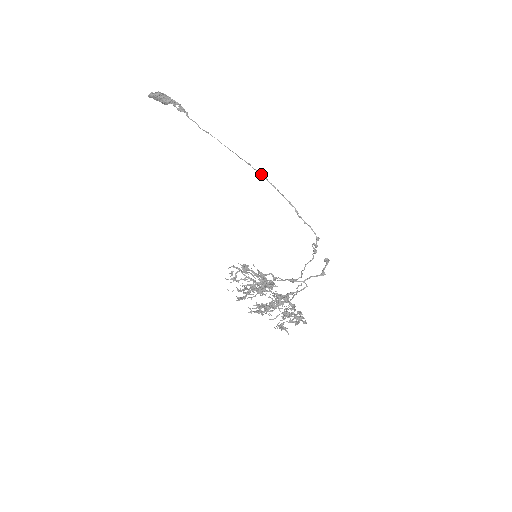
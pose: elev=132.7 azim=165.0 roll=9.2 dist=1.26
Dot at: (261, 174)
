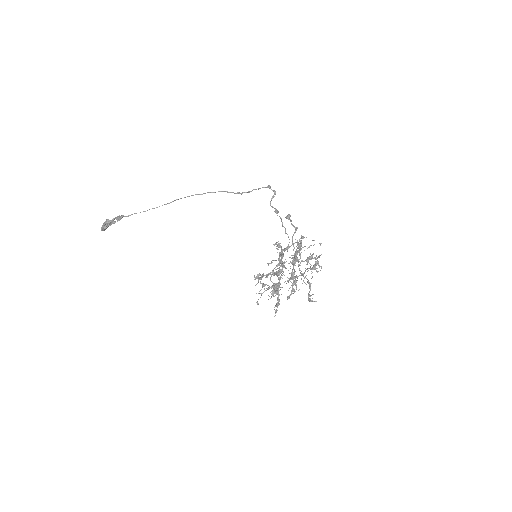
Dot at: (192, 195)
